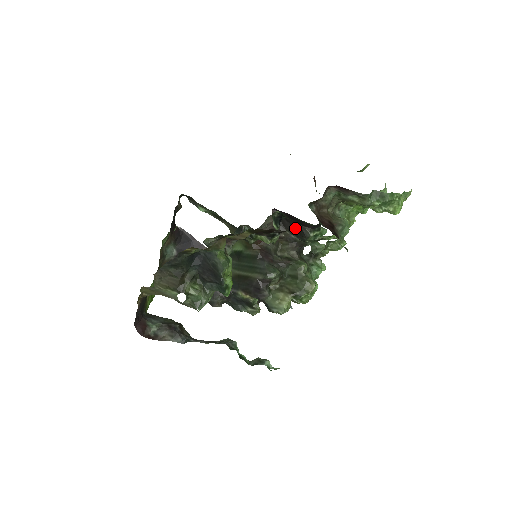
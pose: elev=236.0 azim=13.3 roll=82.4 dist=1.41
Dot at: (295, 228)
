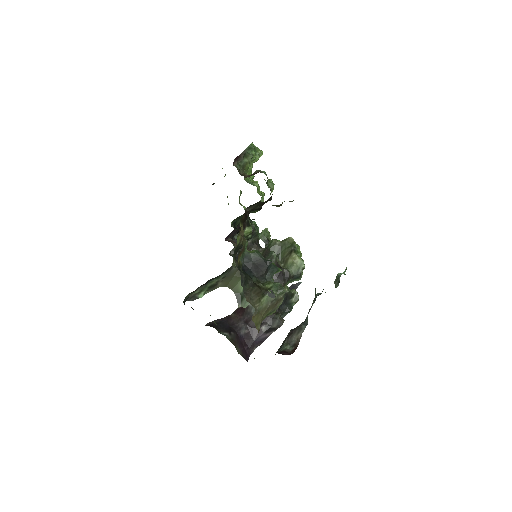
Dot at: occluded
